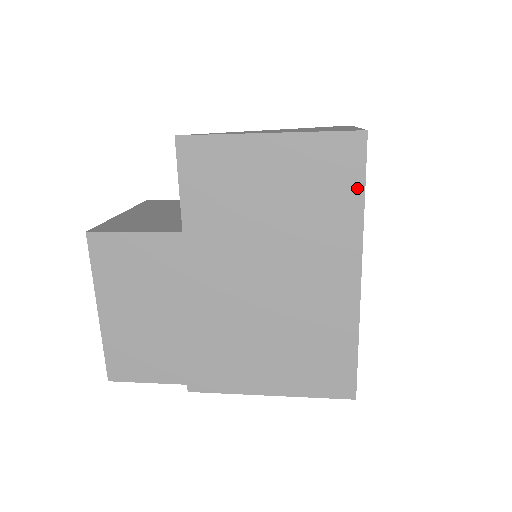
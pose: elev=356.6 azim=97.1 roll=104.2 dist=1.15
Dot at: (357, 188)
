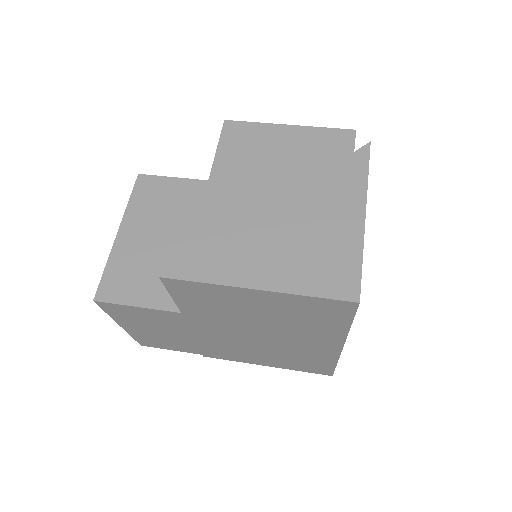
Dot at: (344, 322)
